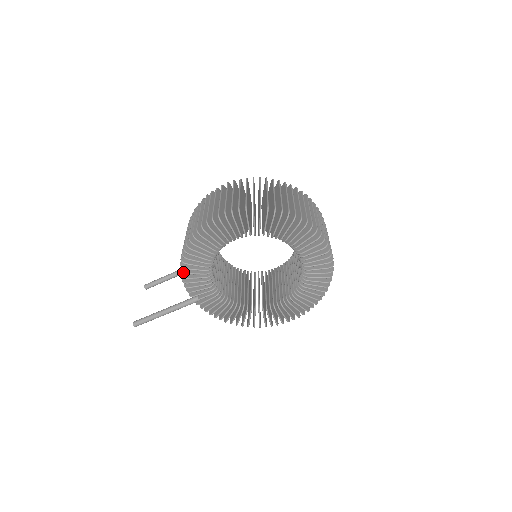
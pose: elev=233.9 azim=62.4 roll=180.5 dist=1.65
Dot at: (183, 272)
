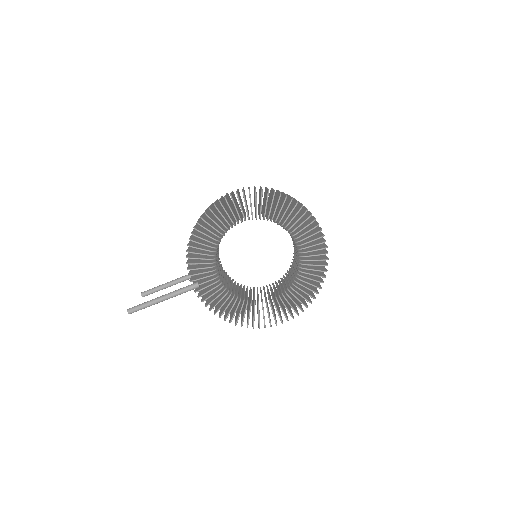
Dot at: (189, 251)
